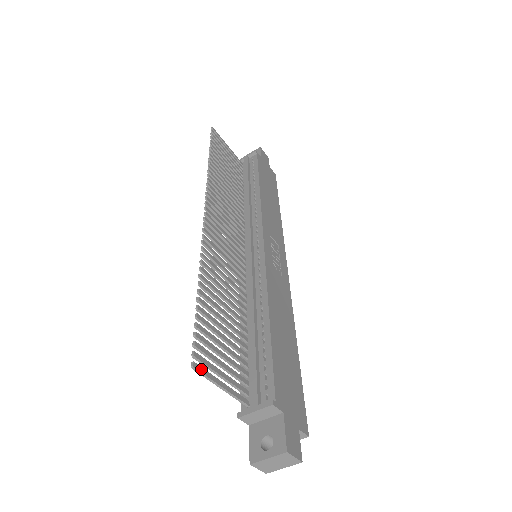
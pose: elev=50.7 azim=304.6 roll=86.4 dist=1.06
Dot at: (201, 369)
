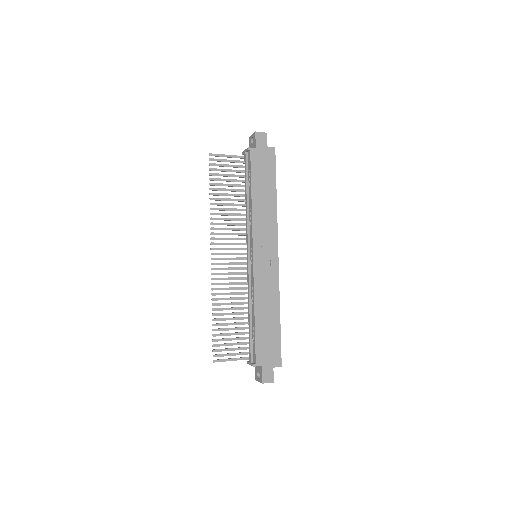
Dot at: (218, 361)
